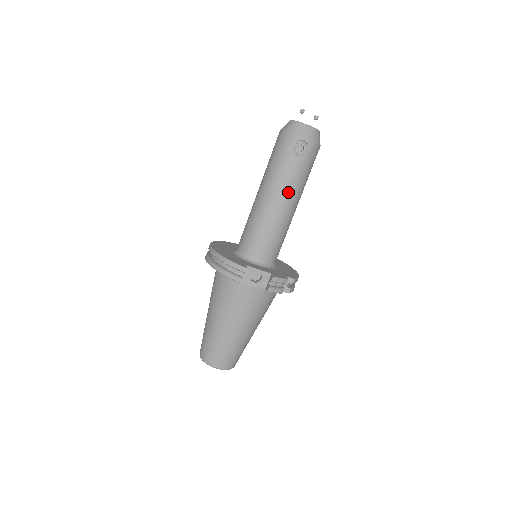
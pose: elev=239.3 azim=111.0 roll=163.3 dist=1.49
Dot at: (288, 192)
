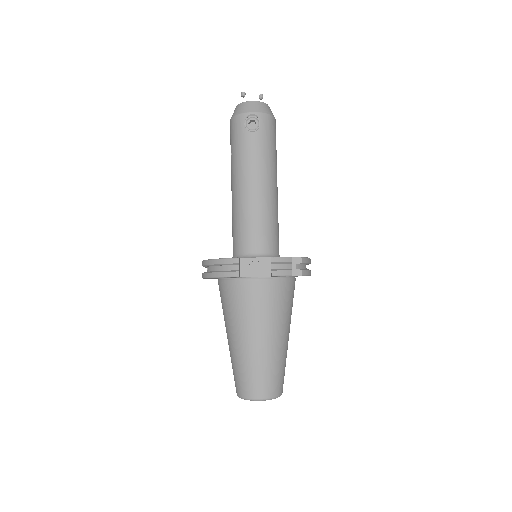
Dot at: (257, 170)
